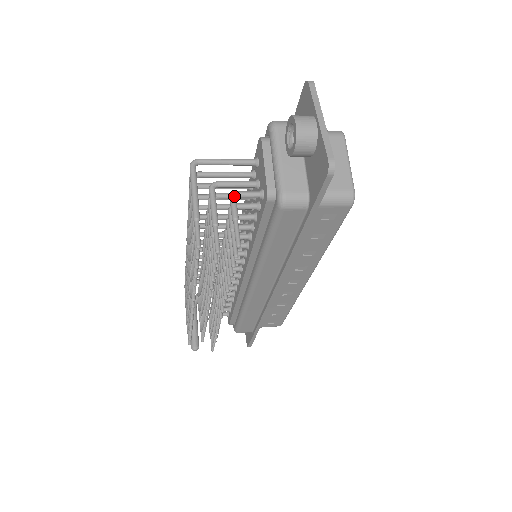
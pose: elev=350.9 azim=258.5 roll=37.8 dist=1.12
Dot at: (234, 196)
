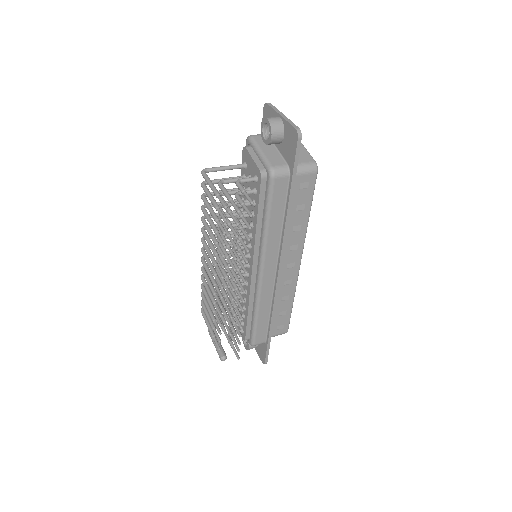
Dot at: (238, 181)
